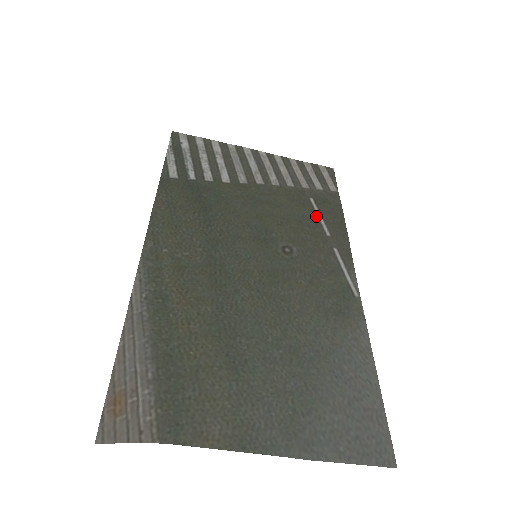
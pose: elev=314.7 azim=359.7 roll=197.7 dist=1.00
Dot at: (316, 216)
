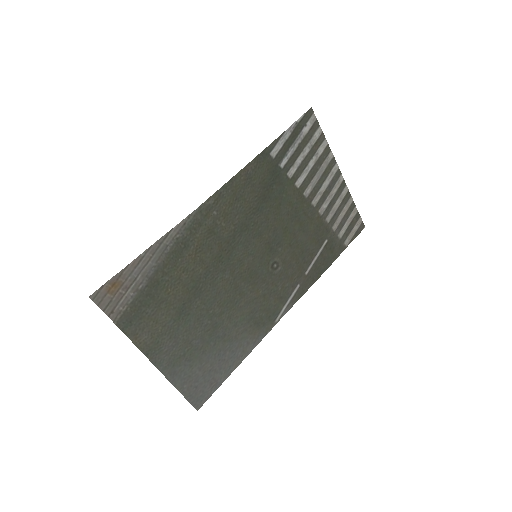
Dot at: (315, 255)
